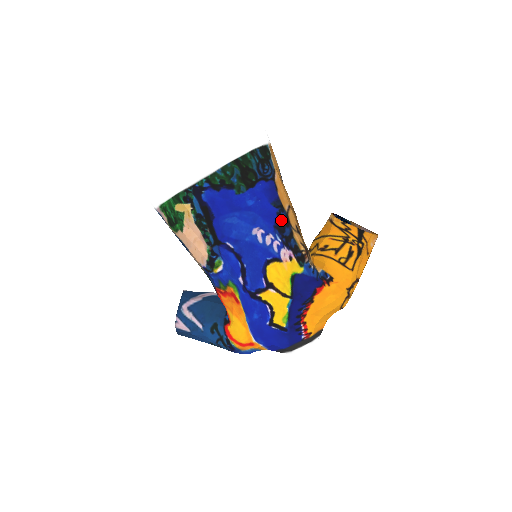
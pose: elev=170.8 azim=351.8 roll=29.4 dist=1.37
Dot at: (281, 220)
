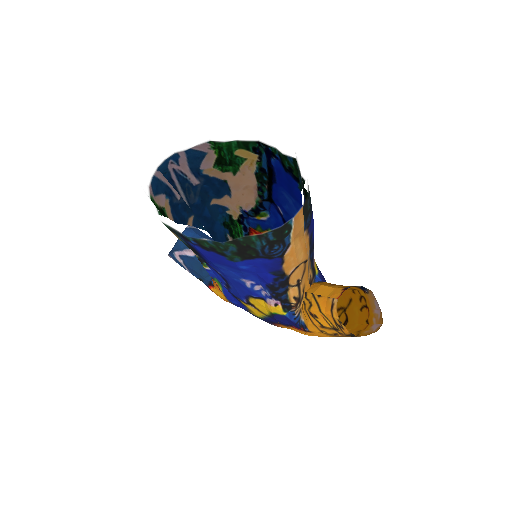
Dot at: (277, 283)
